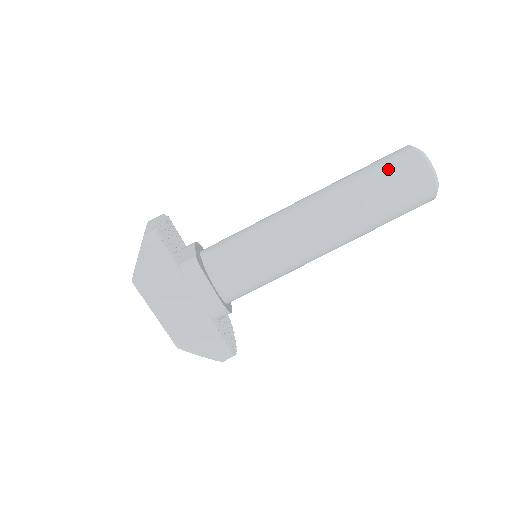
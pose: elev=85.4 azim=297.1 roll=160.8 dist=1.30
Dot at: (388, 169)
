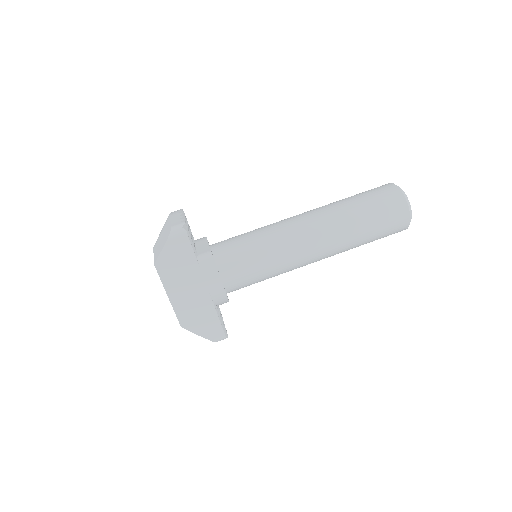
Dot at: (375, 201)
